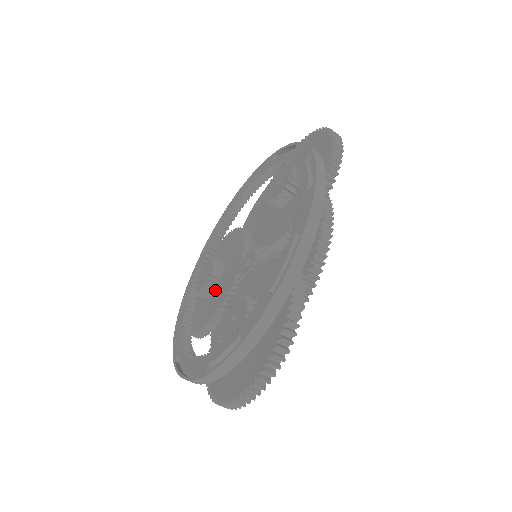
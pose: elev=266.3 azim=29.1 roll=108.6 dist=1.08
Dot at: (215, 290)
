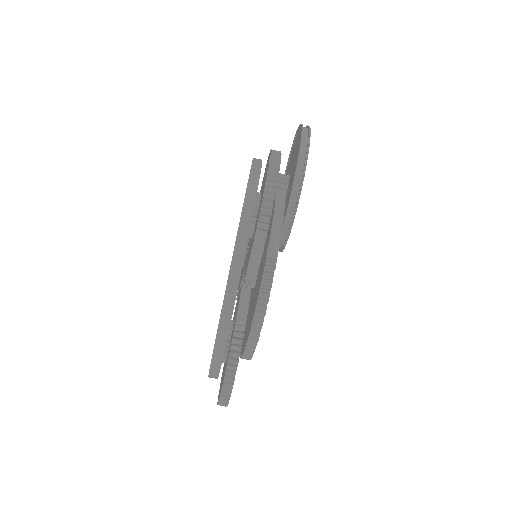
Dot at: occluded
